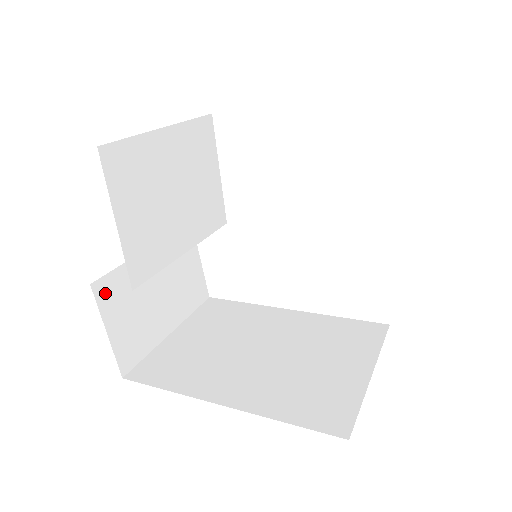
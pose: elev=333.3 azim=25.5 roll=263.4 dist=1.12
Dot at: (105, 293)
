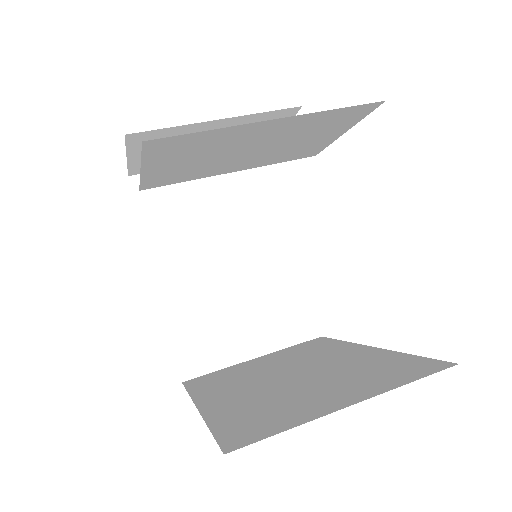
Dot at: (140, 140)
